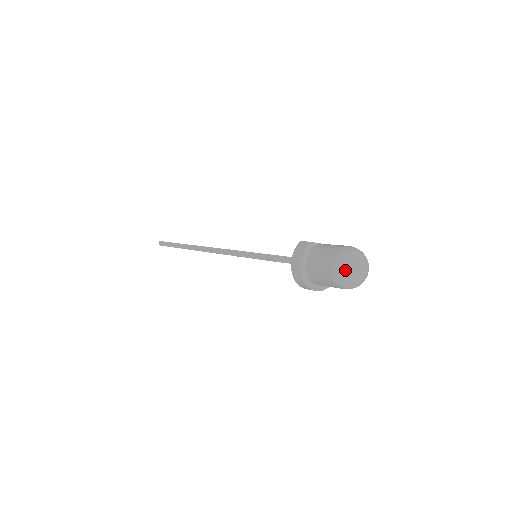
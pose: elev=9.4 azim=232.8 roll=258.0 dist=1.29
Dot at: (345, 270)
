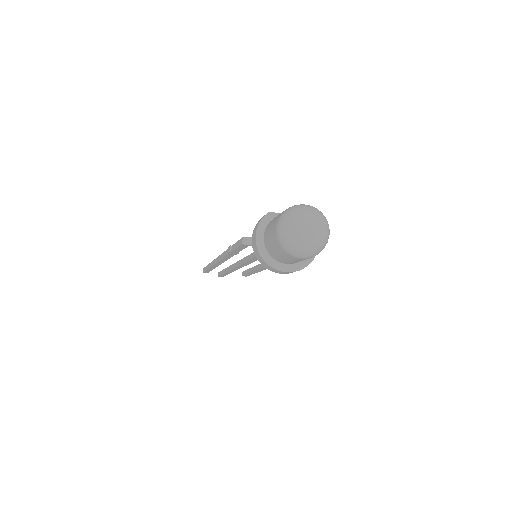
Dot at: (287, 228)
